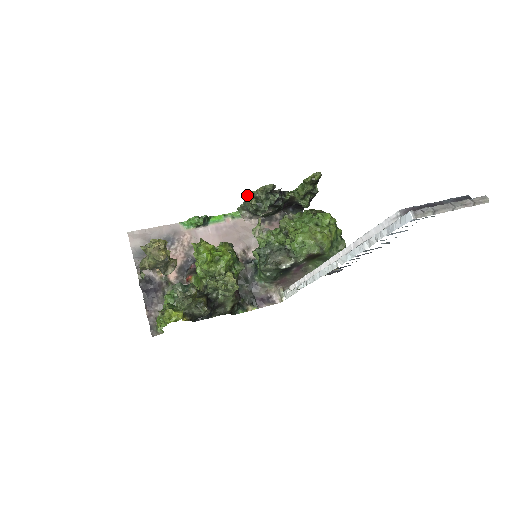
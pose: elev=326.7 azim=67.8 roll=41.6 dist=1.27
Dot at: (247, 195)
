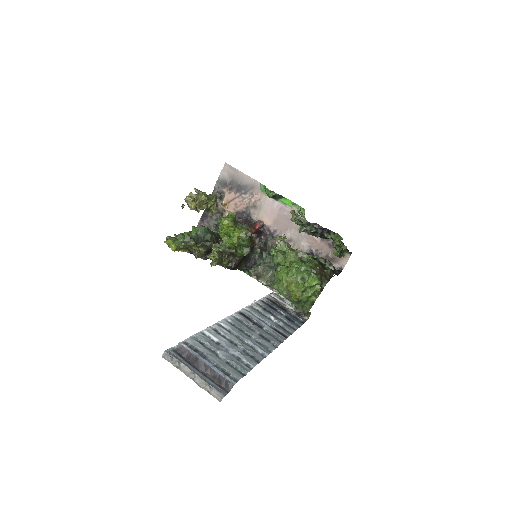
Dot at: (293, 210)
